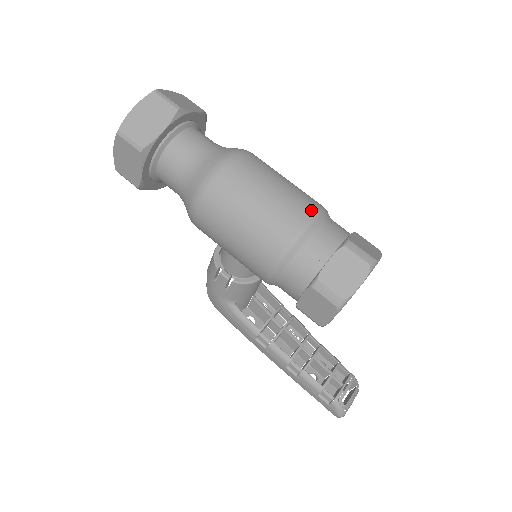
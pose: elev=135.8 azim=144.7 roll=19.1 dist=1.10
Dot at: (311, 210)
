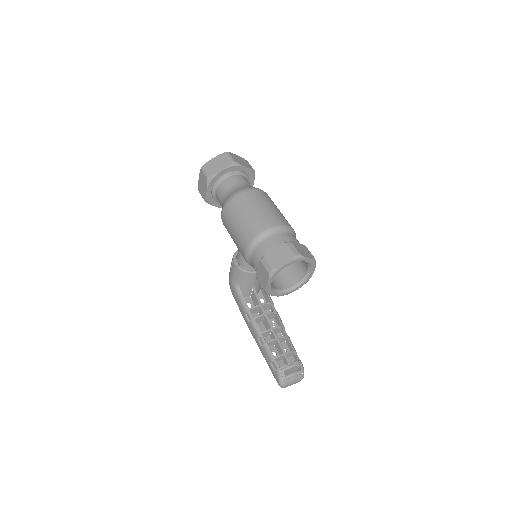
Dot at: (278, 223)
